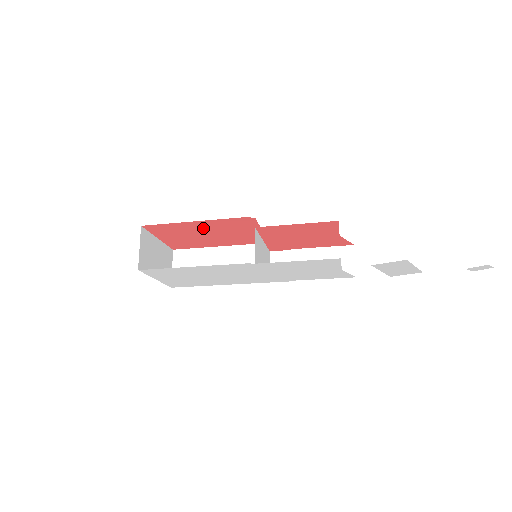
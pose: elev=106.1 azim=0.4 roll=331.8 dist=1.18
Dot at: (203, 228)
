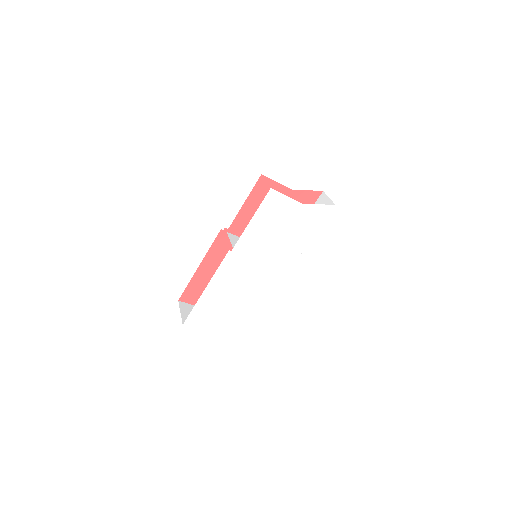
Dot at: (215, 270)
